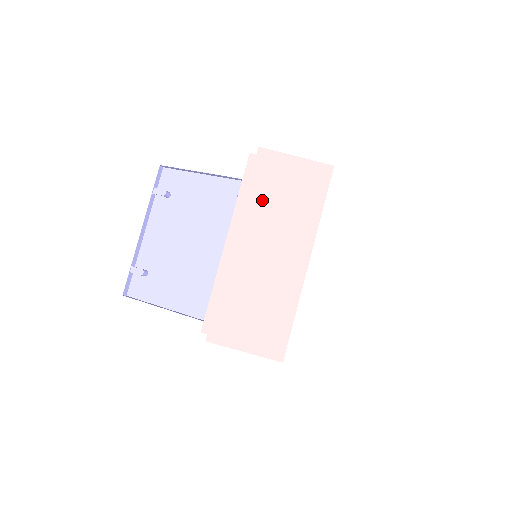
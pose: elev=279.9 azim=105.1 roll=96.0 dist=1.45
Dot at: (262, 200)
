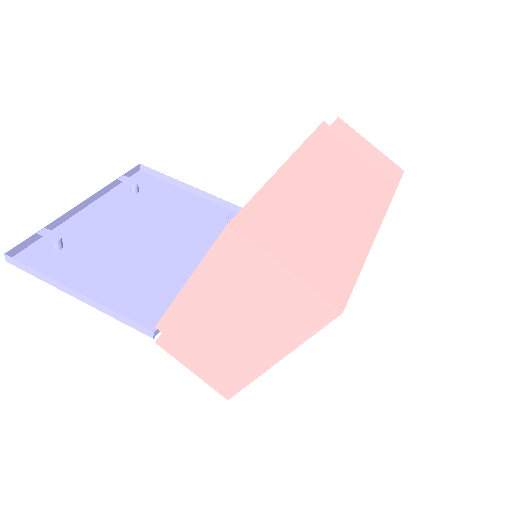
Dot at: (336, 151)
